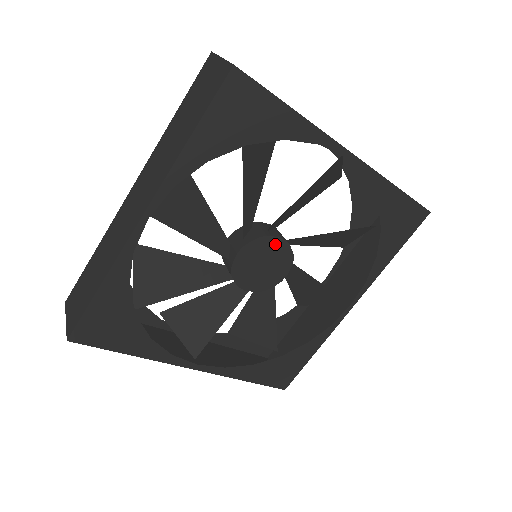
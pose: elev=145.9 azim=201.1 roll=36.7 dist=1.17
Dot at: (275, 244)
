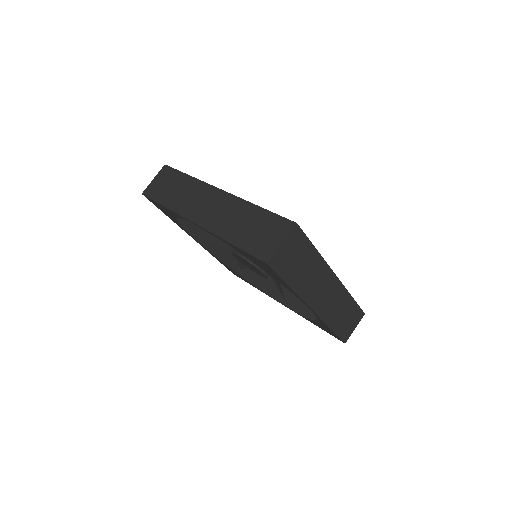
Dot at: (260, 271)
